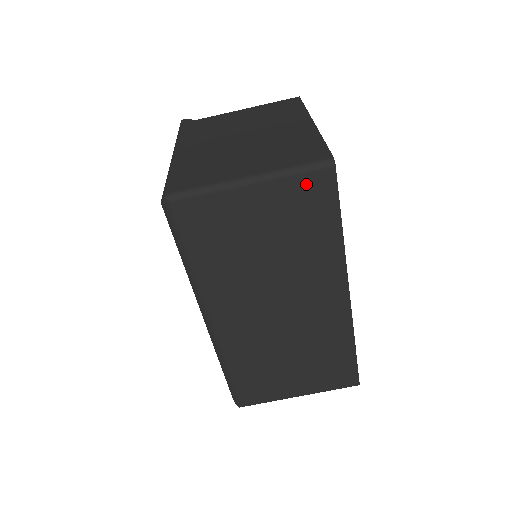
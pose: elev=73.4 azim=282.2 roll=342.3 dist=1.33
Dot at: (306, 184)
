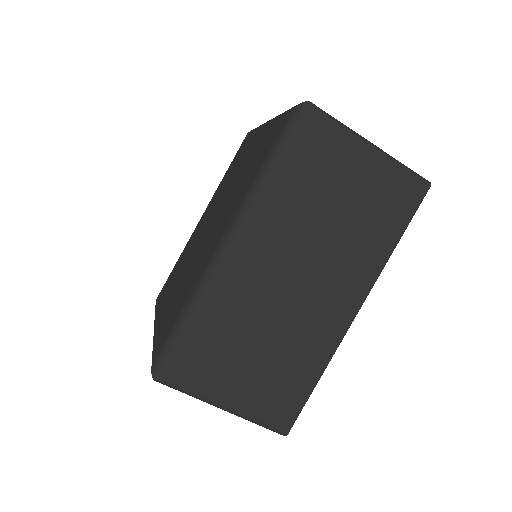
Dot at: (404, 183)
